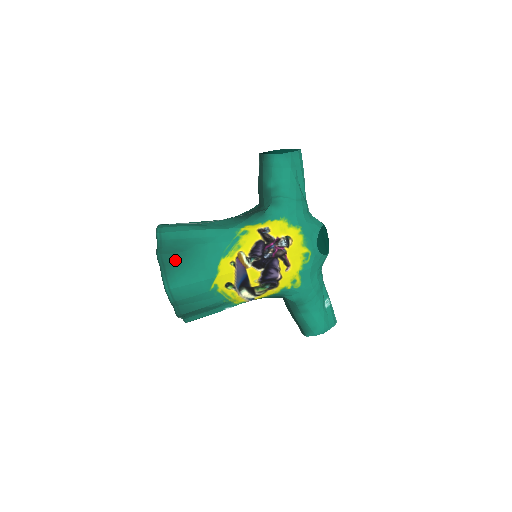
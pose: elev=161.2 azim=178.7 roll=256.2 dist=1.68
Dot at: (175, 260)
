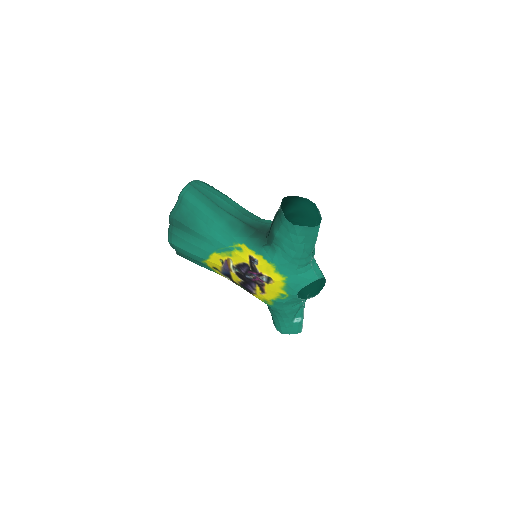
Dot at: (181, 228)
